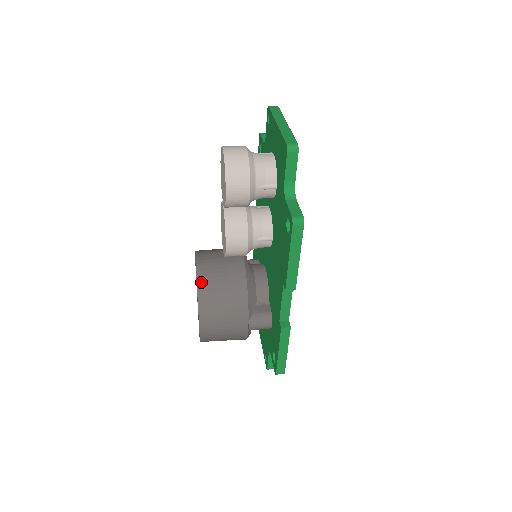
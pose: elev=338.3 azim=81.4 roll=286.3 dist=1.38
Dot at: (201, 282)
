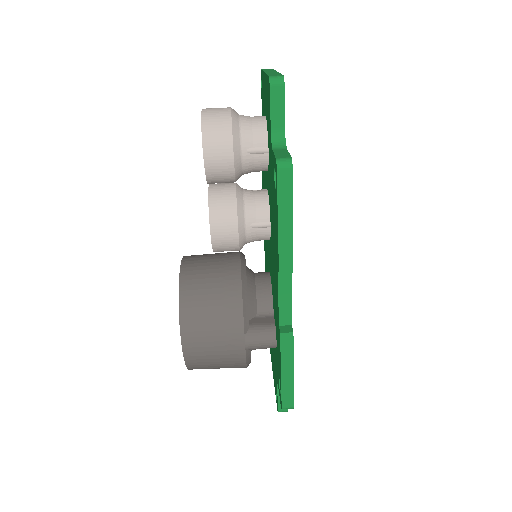
Dot at: (184, 284)
